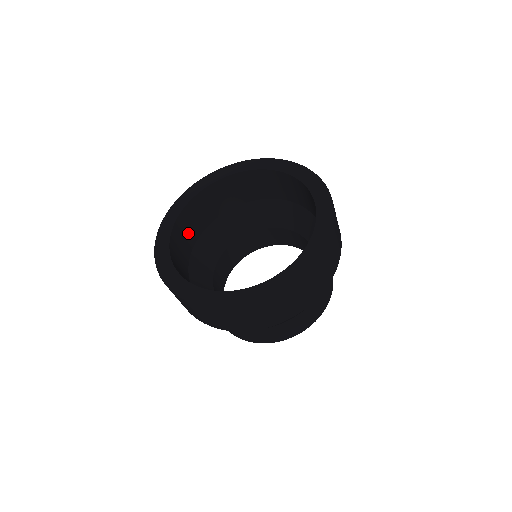
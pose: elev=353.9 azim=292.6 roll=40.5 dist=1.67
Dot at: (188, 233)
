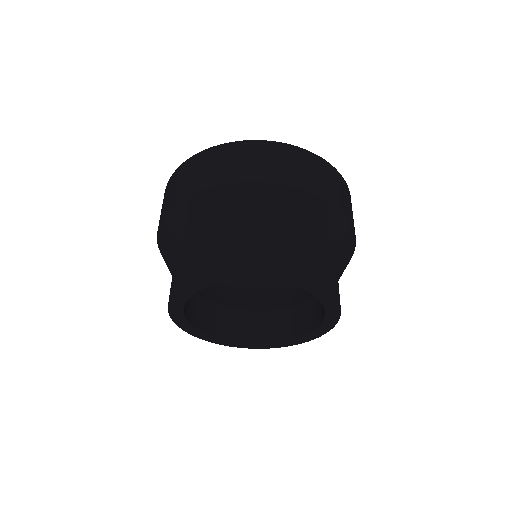
Dot at: occluded
